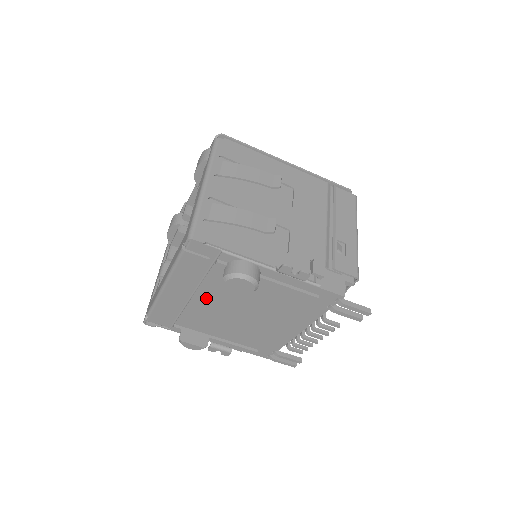
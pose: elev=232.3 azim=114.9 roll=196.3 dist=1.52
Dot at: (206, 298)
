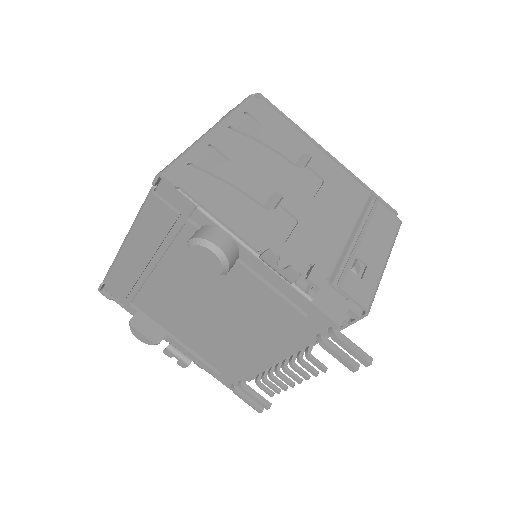
Dot at: (170, 275)
